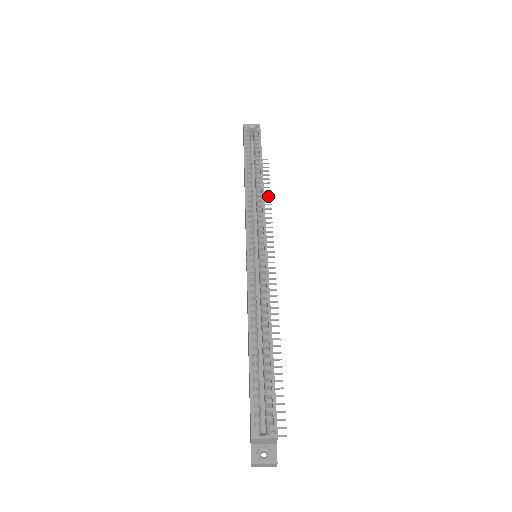
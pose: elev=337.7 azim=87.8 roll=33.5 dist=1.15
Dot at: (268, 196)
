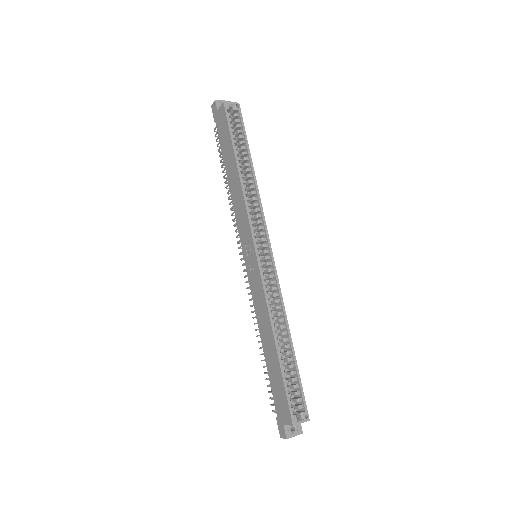
Dot at: occluded
